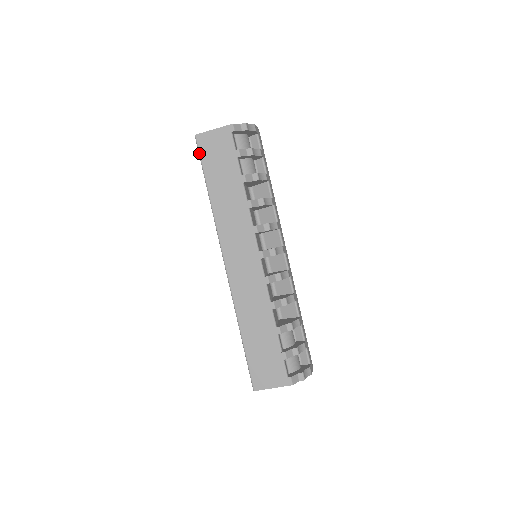
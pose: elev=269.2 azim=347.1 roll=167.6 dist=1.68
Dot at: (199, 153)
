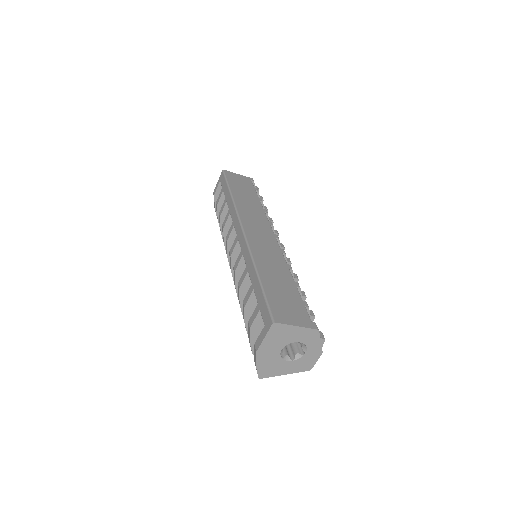
Dot at: (225, 176)
